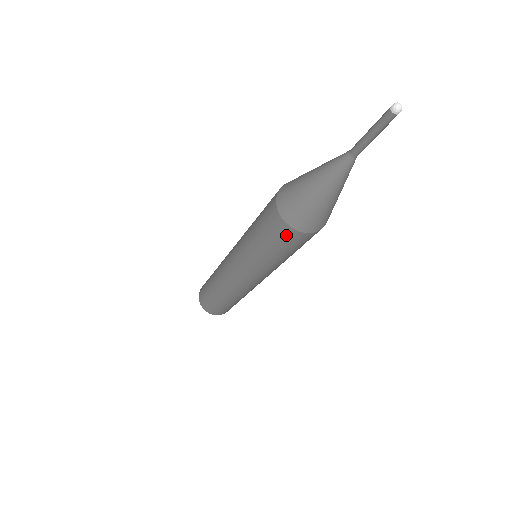
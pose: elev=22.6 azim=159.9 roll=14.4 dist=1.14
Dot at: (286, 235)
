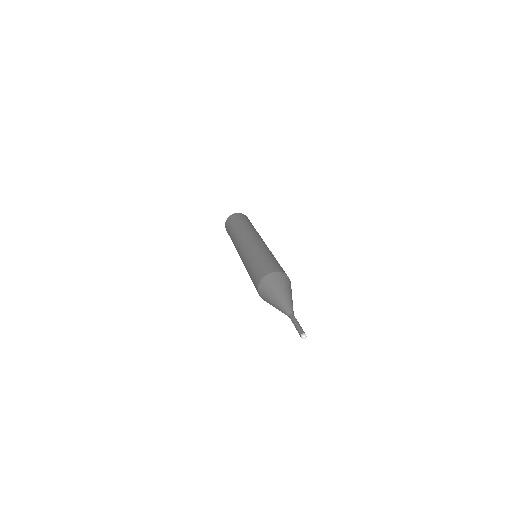
Dot at: occluded
